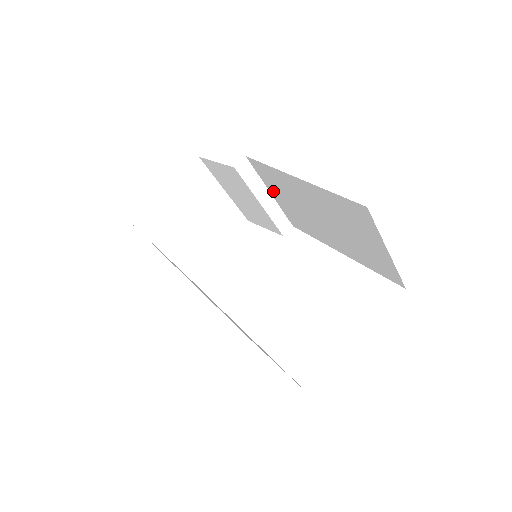
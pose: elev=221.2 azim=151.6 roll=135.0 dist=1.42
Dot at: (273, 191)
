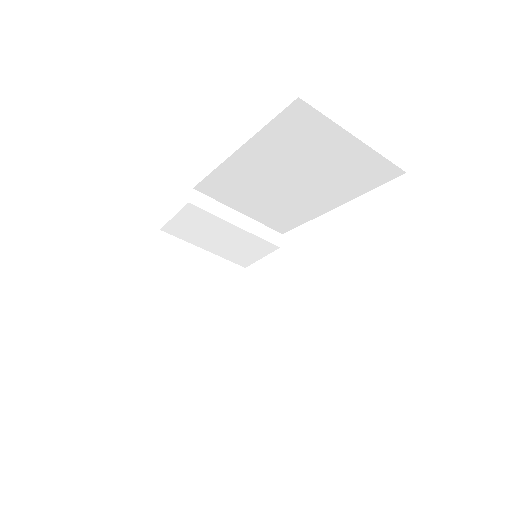
Dot at: (238, 205)
